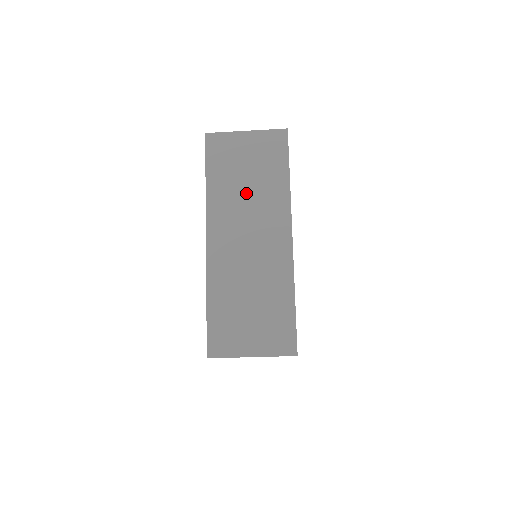
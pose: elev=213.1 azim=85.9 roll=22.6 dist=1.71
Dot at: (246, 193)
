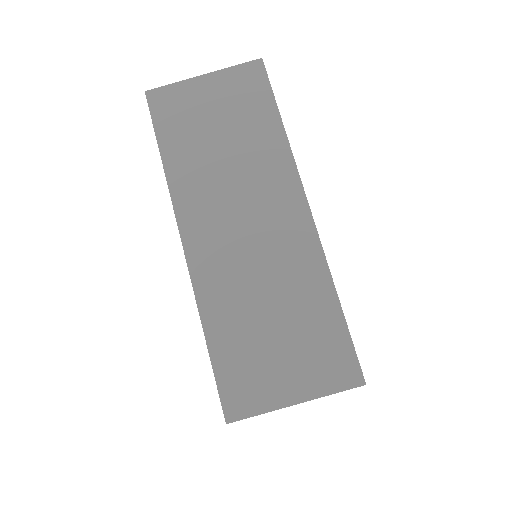
Dot at: (225, 161)
